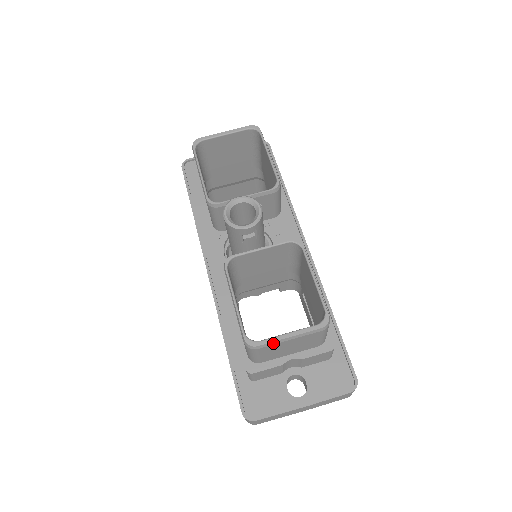
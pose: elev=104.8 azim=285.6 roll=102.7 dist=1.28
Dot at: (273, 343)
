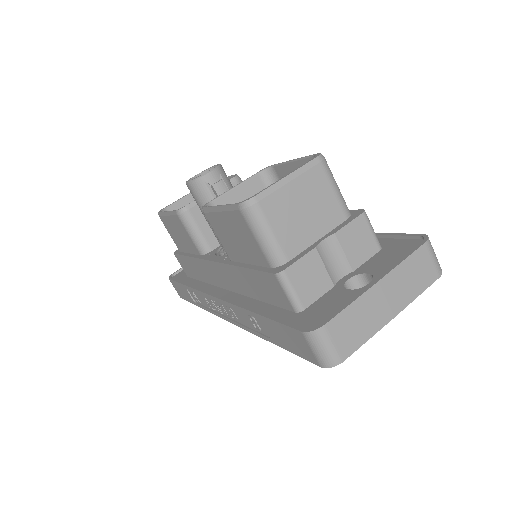
Dot at: (272, 190)
